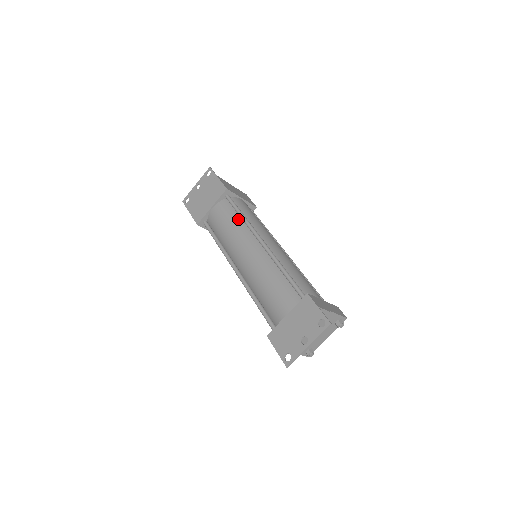
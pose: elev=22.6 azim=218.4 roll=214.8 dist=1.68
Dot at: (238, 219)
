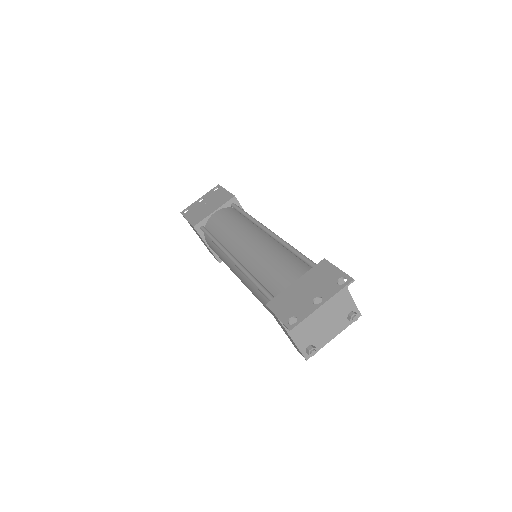
Dot at: (243, 218)
